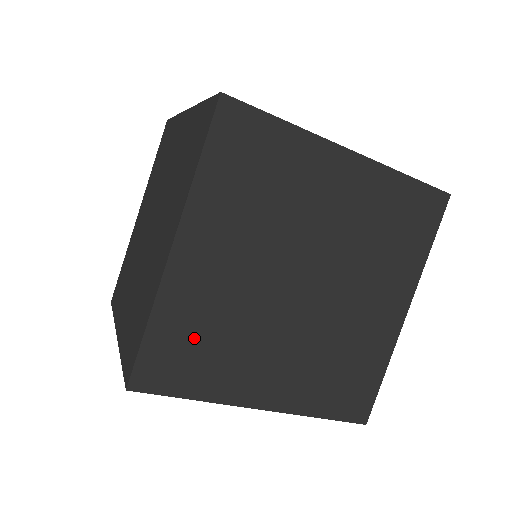
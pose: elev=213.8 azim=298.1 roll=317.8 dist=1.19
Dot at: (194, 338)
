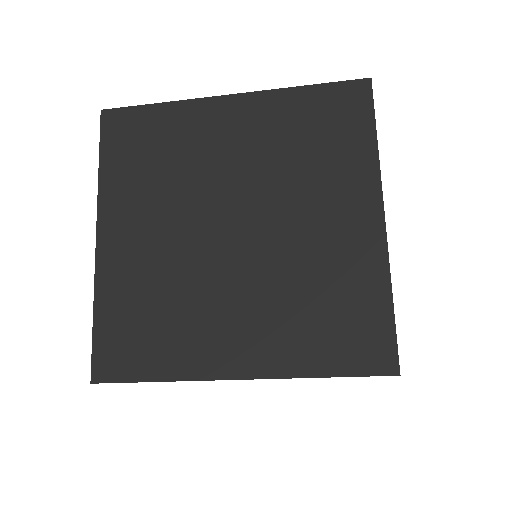
Dot at: (139, 316)
